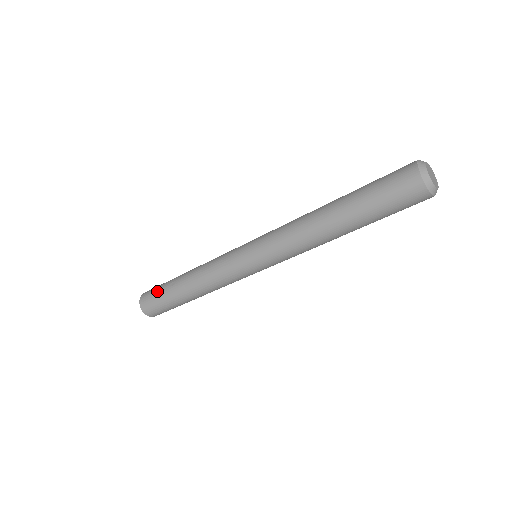
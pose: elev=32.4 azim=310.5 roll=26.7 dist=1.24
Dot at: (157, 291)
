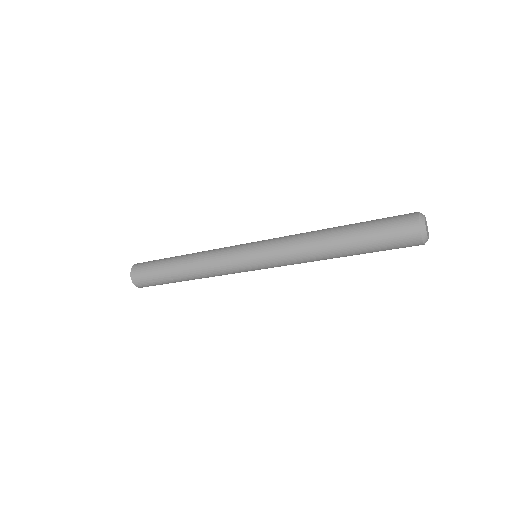
Dot at: (154, 281)
